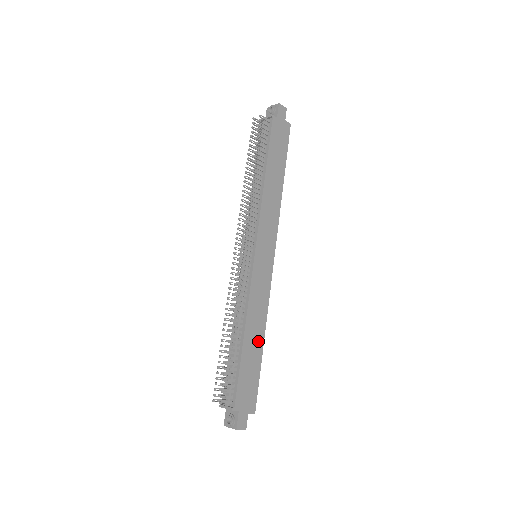
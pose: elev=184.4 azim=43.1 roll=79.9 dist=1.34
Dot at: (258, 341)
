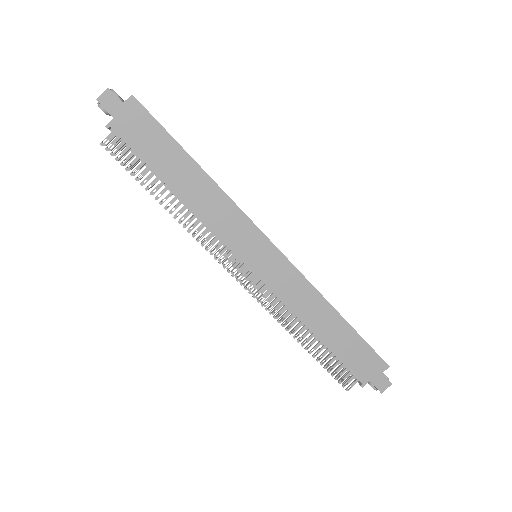
Dot at: (333, 320)
